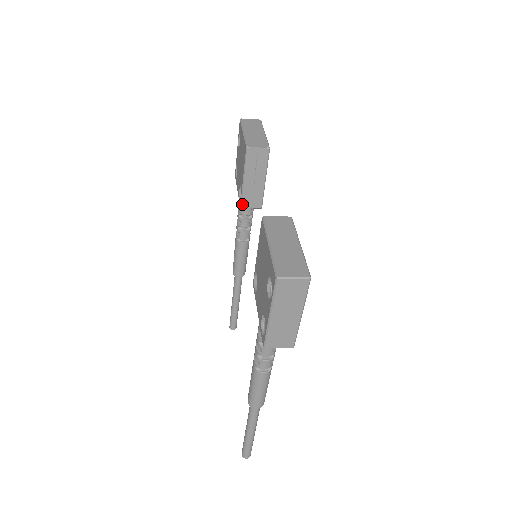
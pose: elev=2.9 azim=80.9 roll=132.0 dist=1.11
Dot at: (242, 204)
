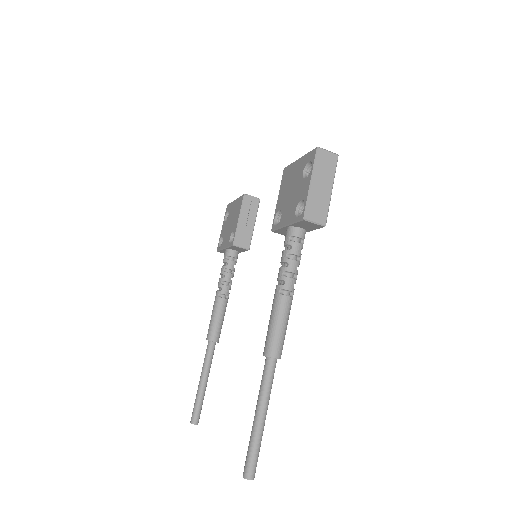
Dot at: (235, 242)
